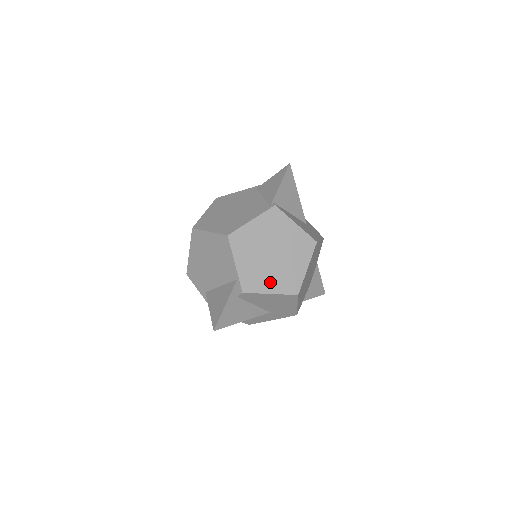
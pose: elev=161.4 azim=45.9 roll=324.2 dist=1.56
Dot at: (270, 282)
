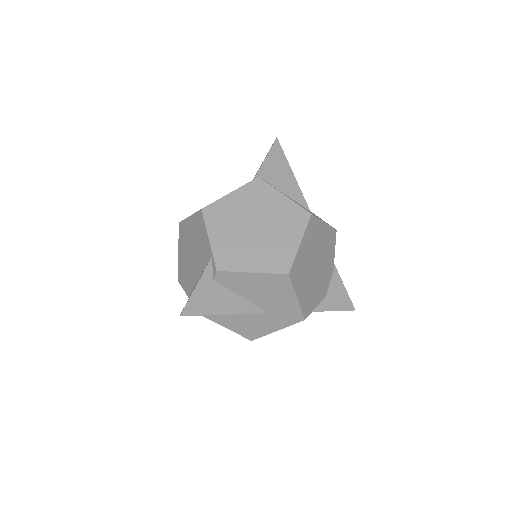
Dot at: (252, 259)
